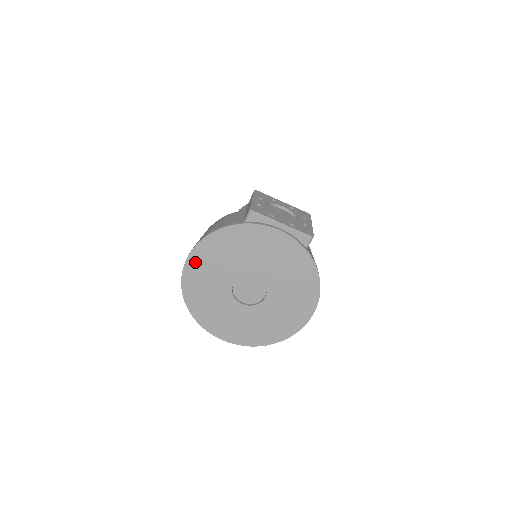
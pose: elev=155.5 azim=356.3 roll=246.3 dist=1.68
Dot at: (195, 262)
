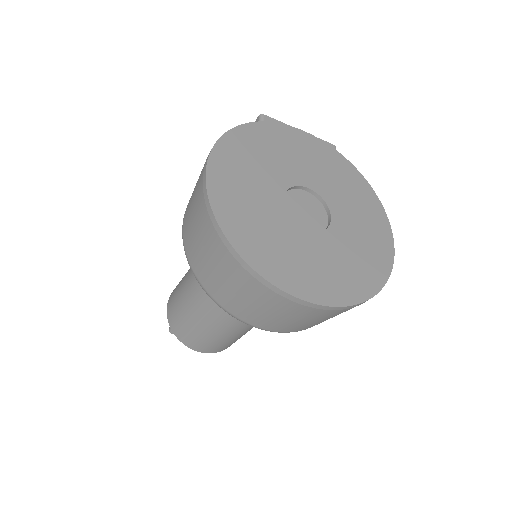
Dot at: (220, 169)
